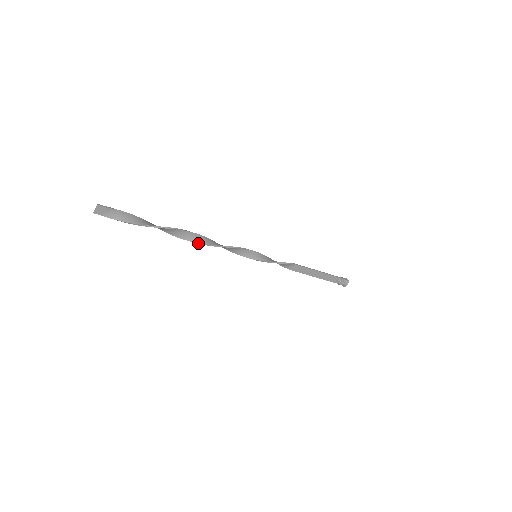
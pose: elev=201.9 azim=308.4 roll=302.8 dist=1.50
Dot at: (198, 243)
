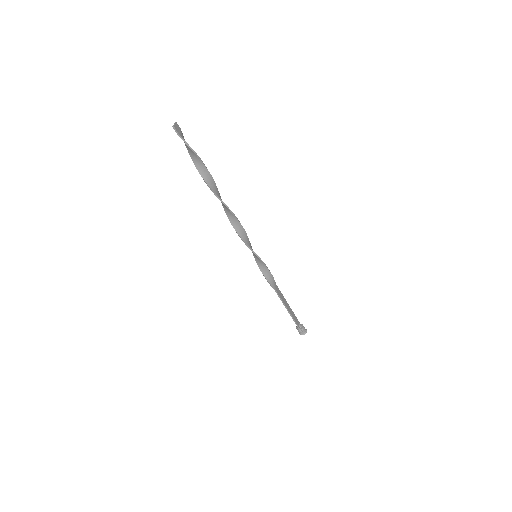
Dot at: (228, 209)
